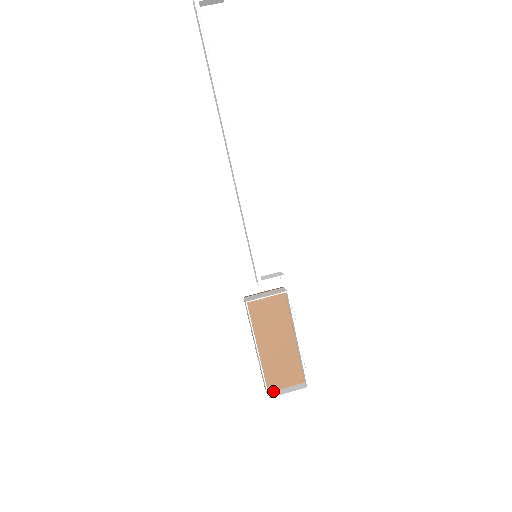
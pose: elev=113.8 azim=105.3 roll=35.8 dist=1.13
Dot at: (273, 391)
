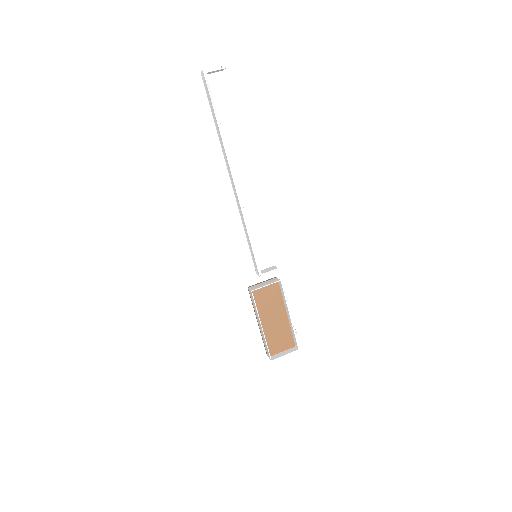
Dot at: (273, 355)
